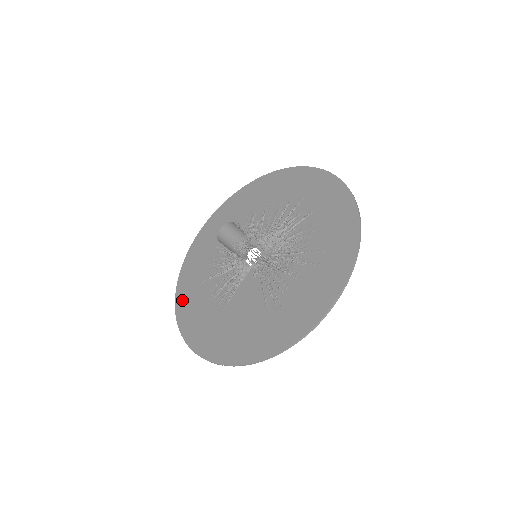
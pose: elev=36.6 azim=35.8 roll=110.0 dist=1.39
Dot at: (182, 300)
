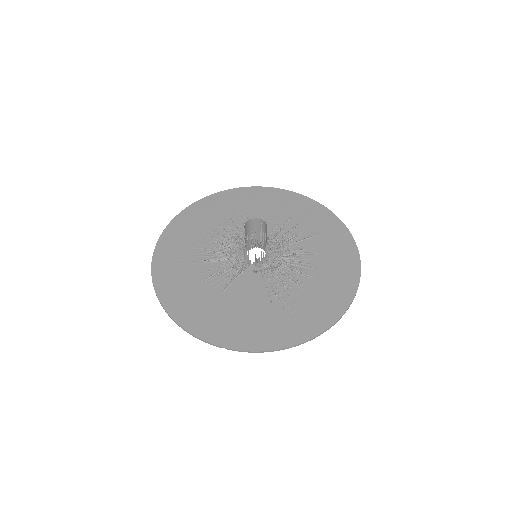
Dot at: (162, 274)
